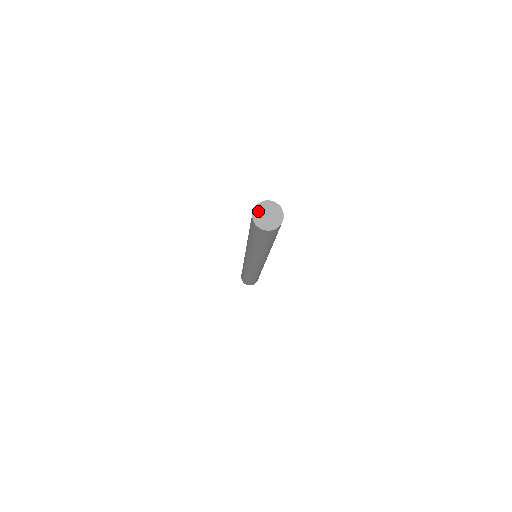
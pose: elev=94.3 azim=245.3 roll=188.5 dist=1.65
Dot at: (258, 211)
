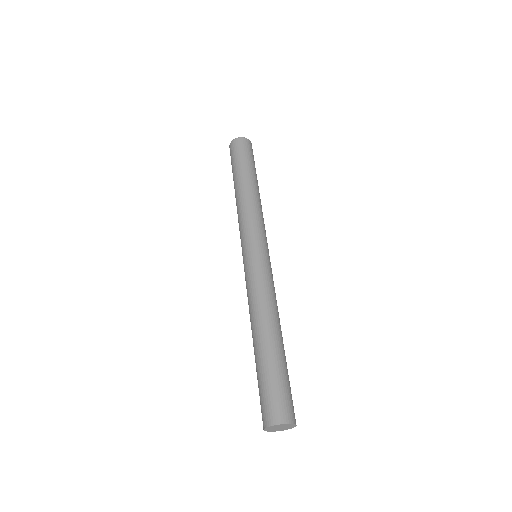
Dot at: (269, 430)
